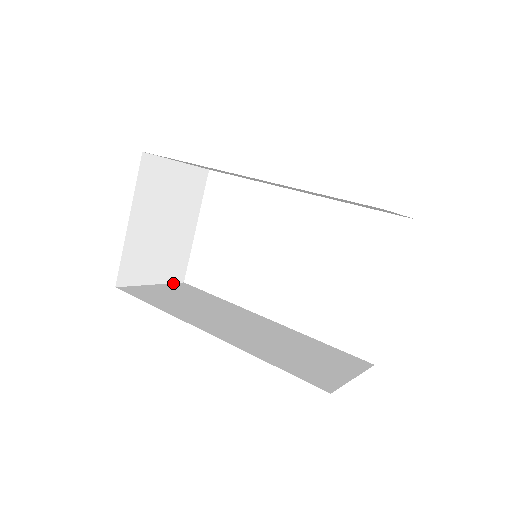
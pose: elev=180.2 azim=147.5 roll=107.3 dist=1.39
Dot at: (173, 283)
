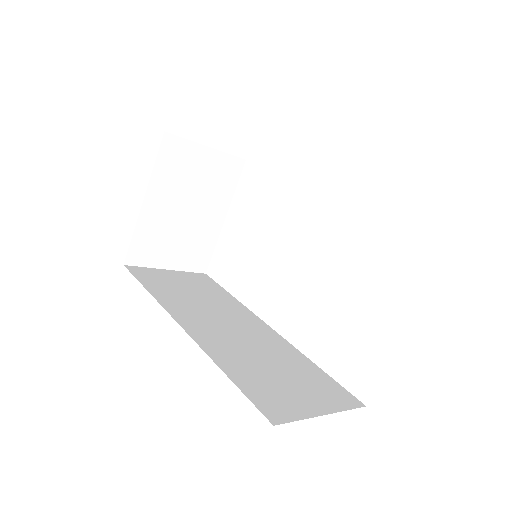
Dot at: (192, 272)
